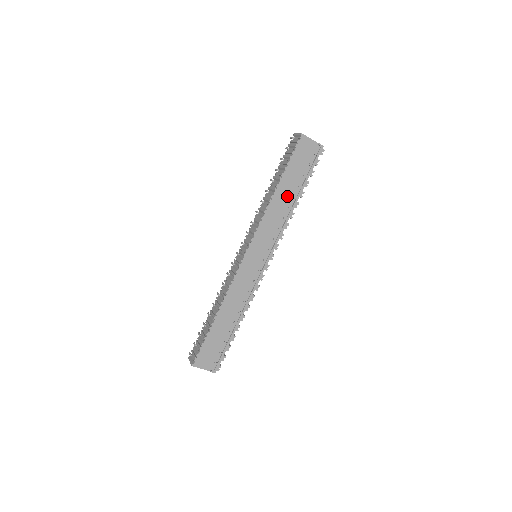
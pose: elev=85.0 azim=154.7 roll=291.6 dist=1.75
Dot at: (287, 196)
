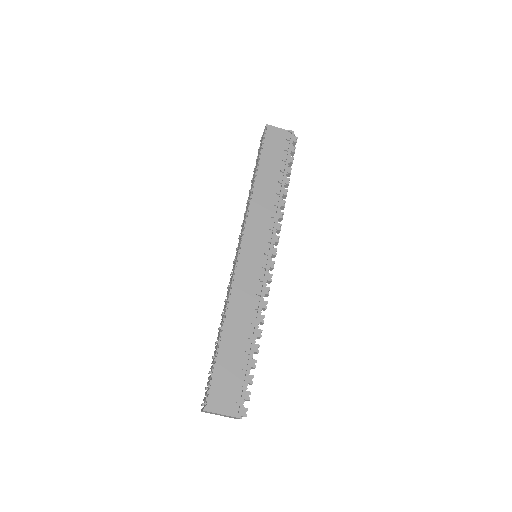
Dot at: (271, 183)
